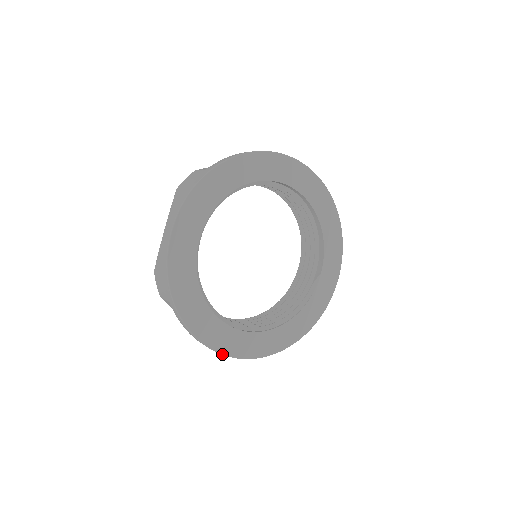
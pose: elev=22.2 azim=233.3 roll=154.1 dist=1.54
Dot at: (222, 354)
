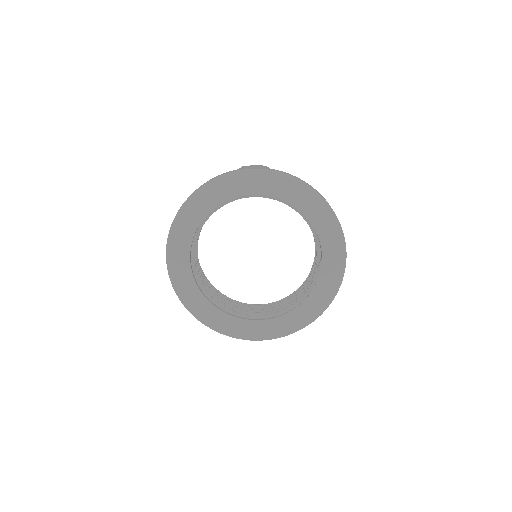
Dot at: (242, 339)
